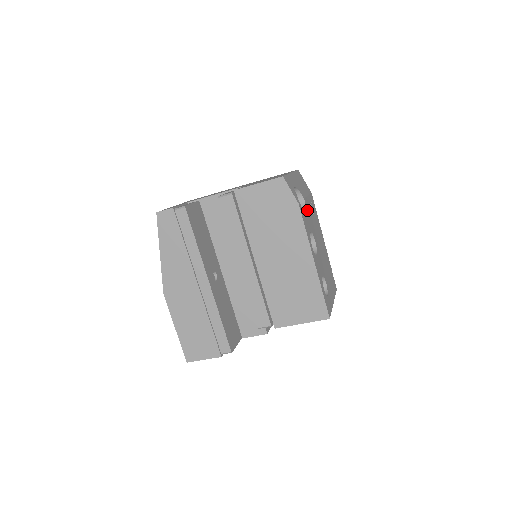
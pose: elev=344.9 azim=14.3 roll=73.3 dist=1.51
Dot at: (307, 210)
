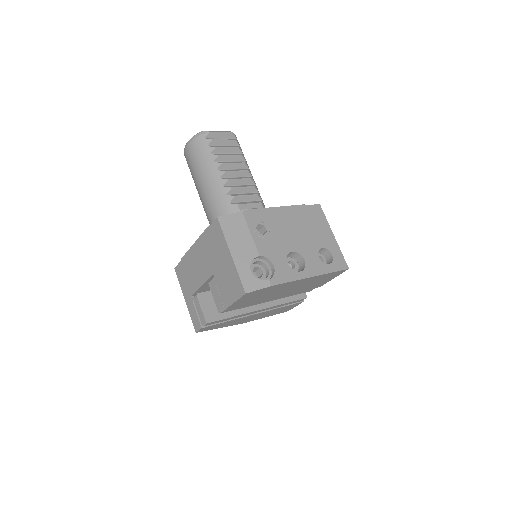
Dot at: (268, 254)
